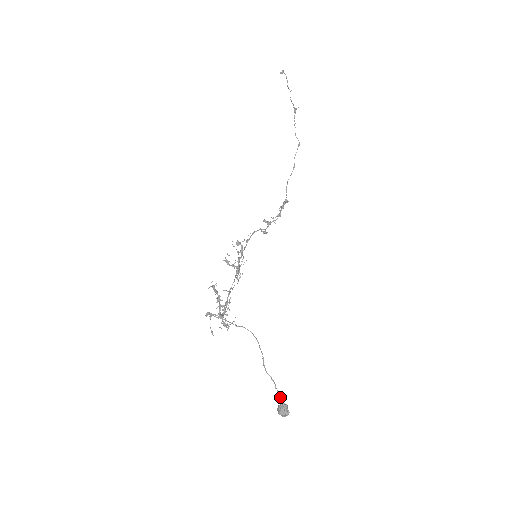
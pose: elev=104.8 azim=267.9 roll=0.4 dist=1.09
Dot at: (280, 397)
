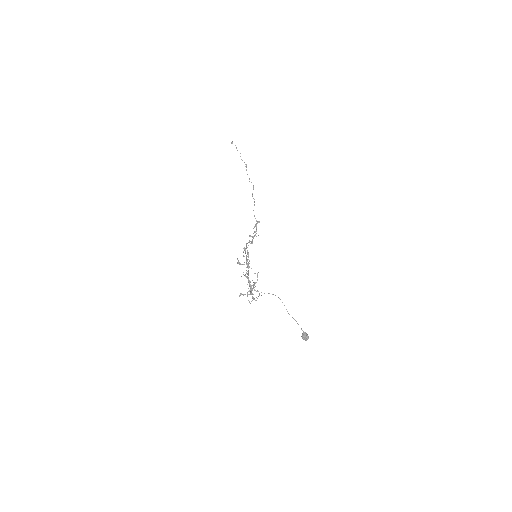
Dot at: occluded
